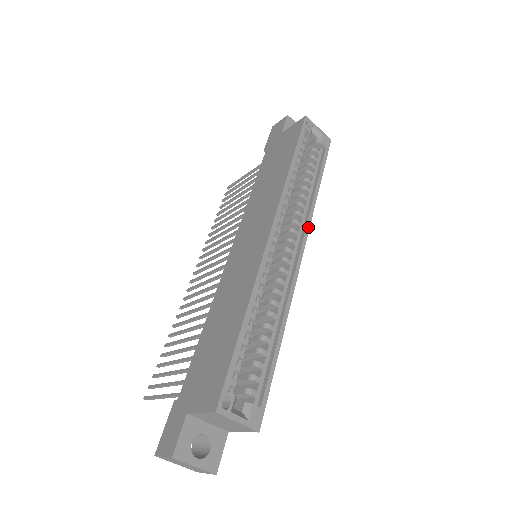
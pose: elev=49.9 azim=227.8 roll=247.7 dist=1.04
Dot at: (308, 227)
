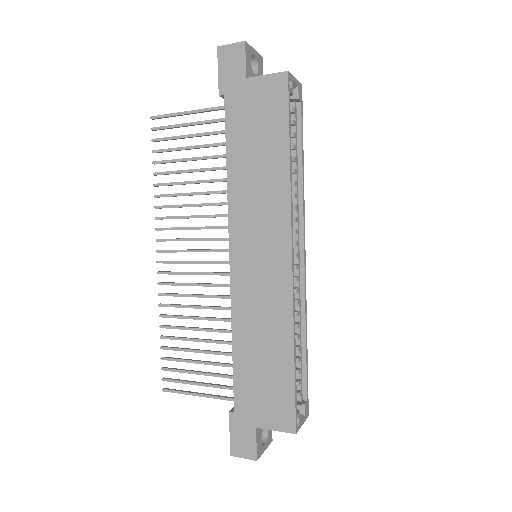
Dot at: (304, 220)
